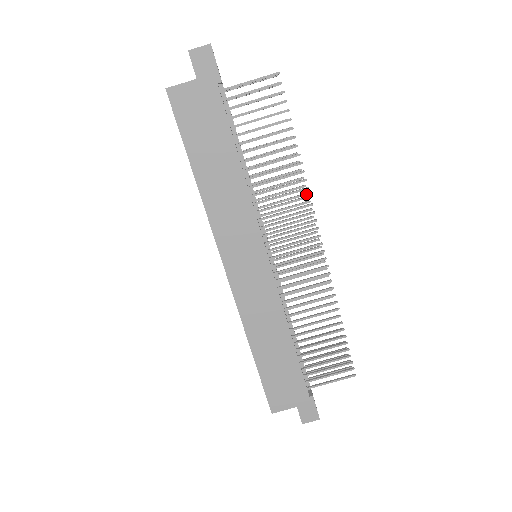
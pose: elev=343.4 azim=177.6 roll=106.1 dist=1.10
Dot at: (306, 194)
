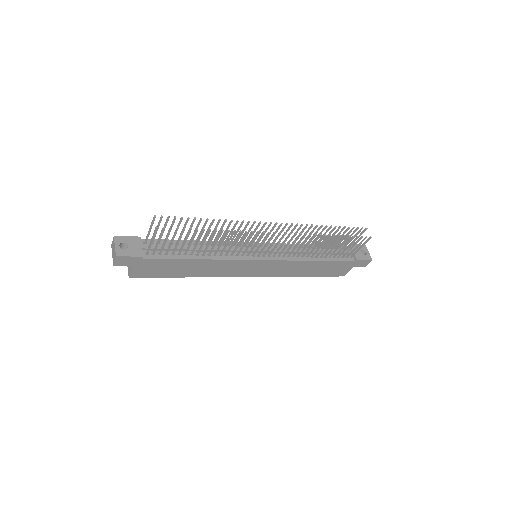
Dot at: (243, 222)
